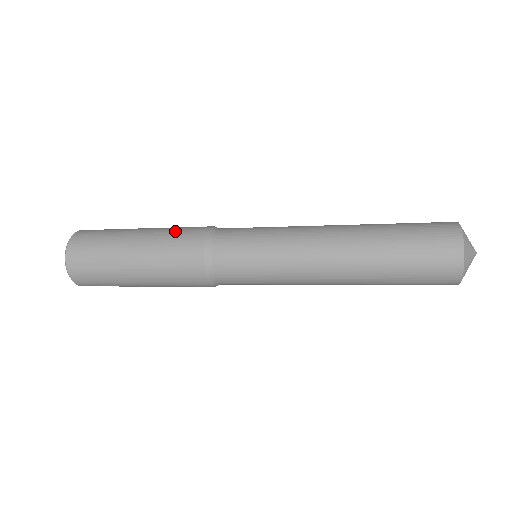
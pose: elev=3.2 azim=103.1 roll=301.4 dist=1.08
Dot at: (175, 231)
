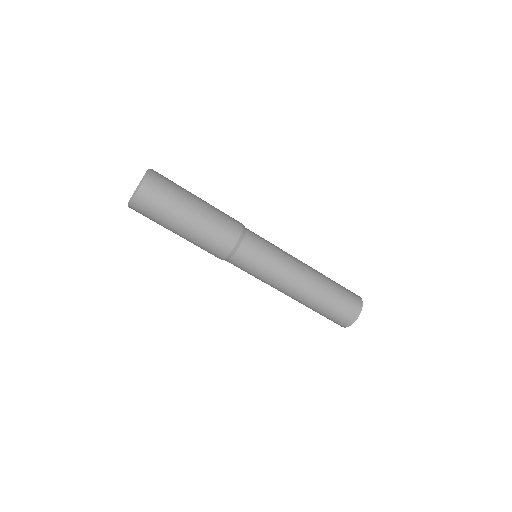
Dot at: (223, 213)
